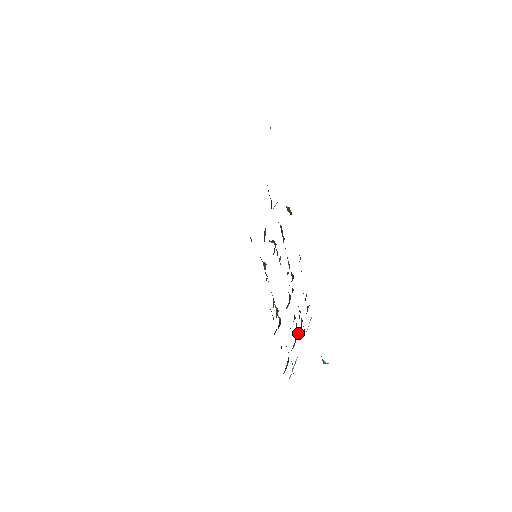
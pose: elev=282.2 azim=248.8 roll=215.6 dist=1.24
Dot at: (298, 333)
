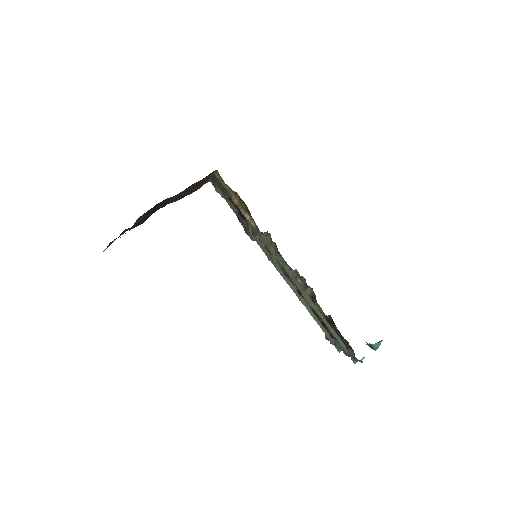
Dot at: occluded
